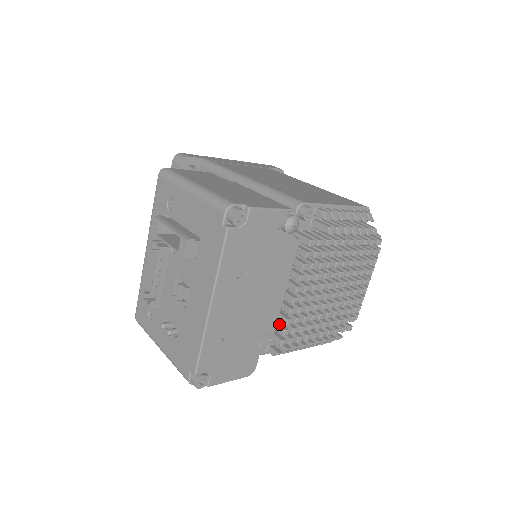
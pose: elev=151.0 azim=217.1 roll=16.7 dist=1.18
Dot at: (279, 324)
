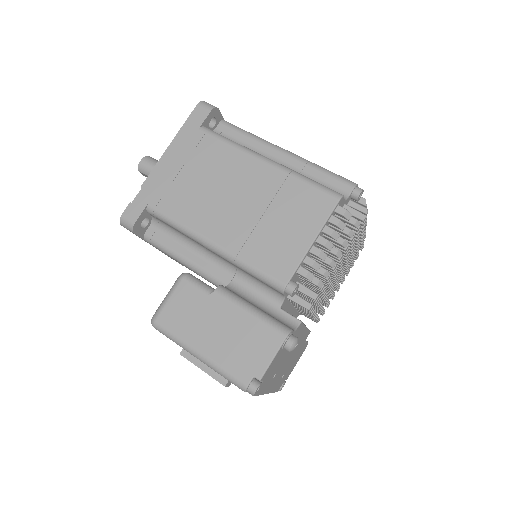
Dot at: occluded
